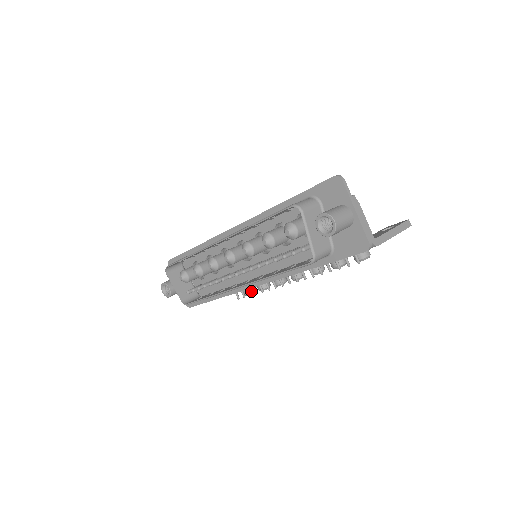
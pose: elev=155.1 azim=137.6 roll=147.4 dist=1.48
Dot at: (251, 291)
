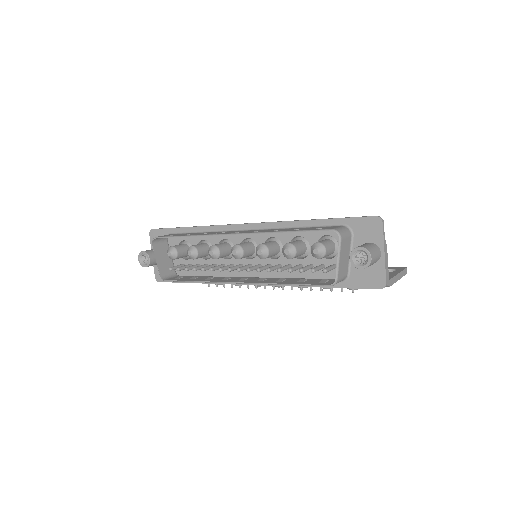
Dot at: occluded
